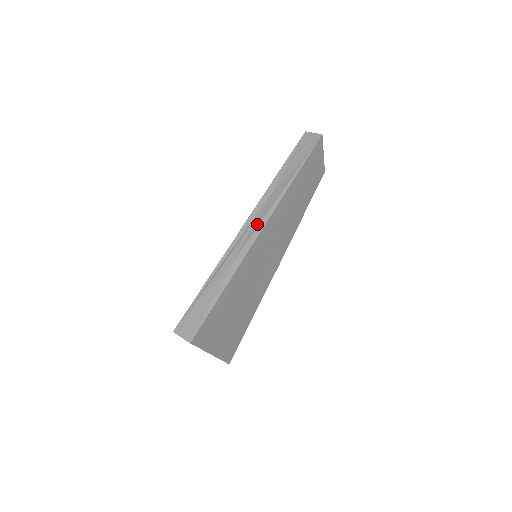
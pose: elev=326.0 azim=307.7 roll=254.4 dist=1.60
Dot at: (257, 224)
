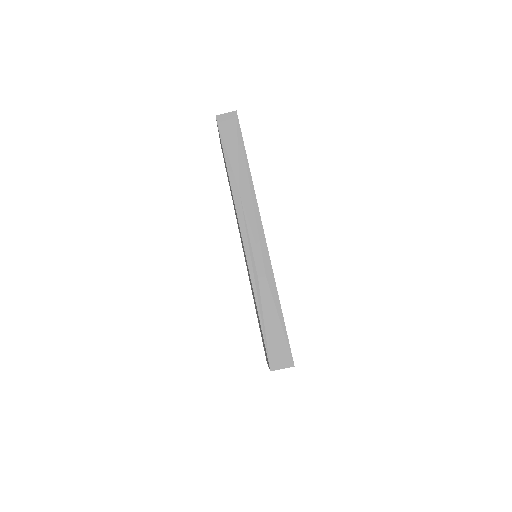
Dot at: (255, 228)
